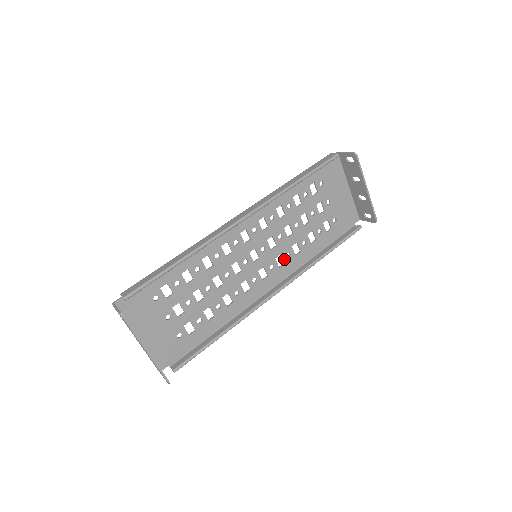
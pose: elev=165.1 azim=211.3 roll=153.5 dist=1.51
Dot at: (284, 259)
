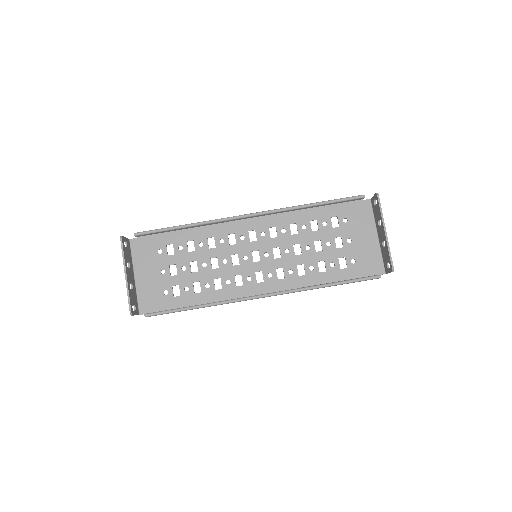
Dot at: (285, 274)
